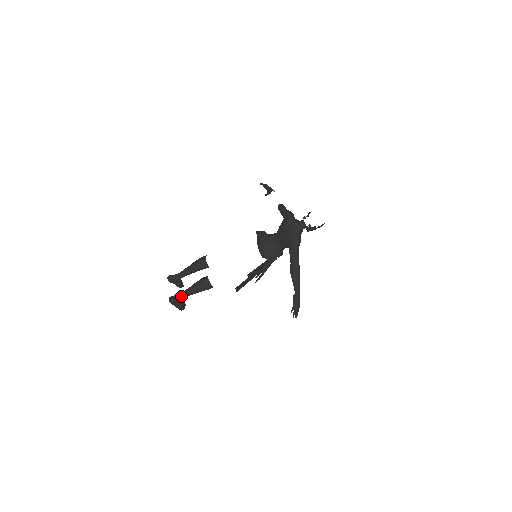
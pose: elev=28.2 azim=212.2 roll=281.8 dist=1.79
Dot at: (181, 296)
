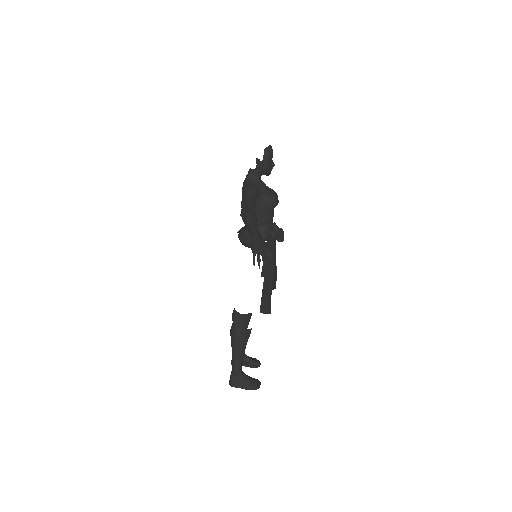
Dot at: (234, 369)
